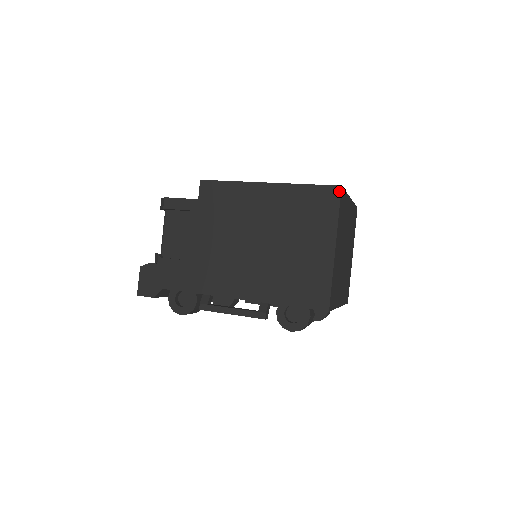
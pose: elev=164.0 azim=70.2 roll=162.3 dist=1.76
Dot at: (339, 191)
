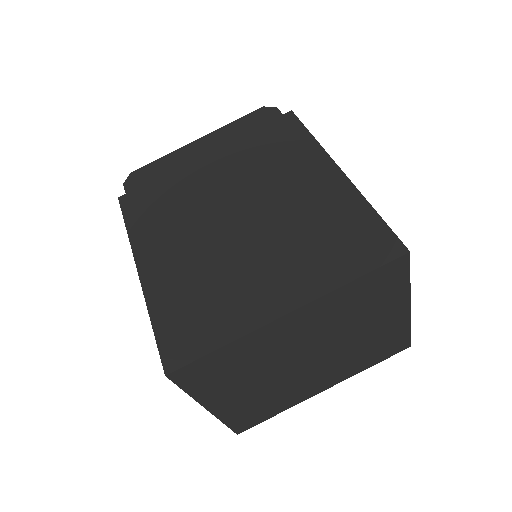
Dot at: (168, 376)
